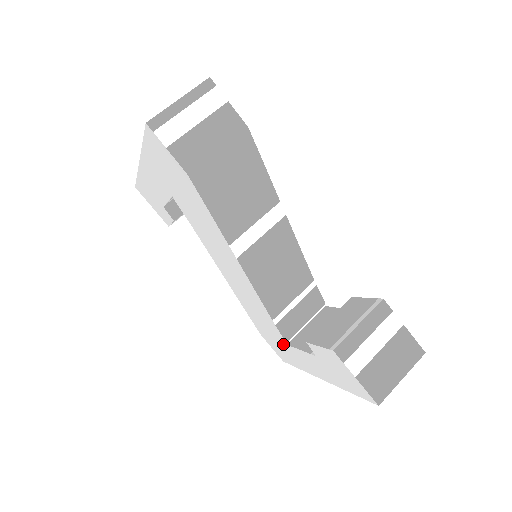
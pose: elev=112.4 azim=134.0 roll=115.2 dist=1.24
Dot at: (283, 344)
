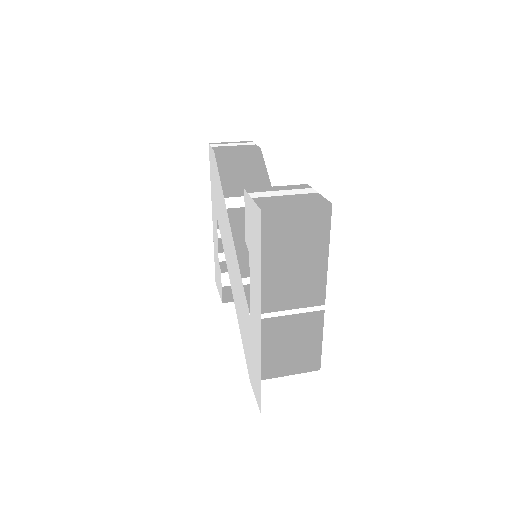
Dot at: (250, 328)
